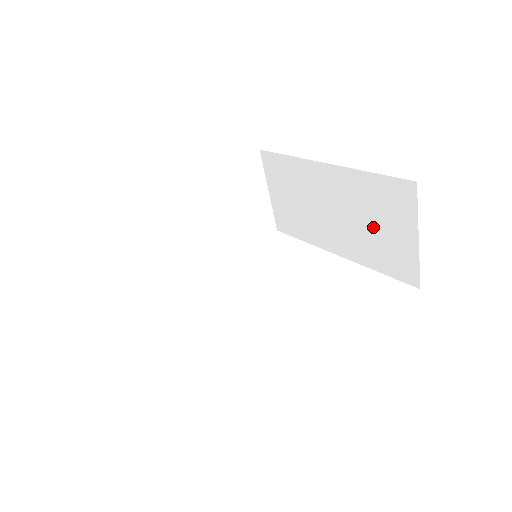
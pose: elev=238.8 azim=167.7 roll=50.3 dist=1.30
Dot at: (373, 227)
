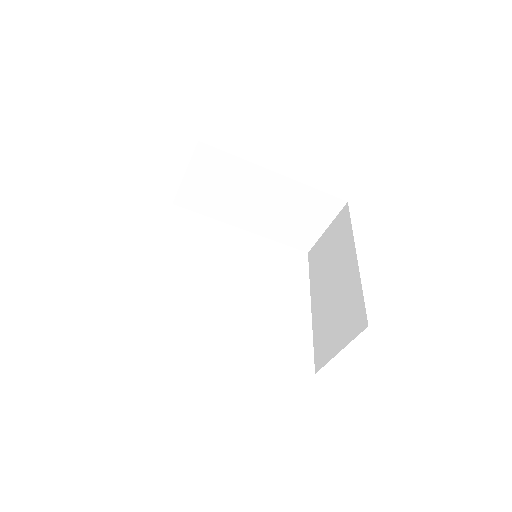
Dot at: (295, 218)
